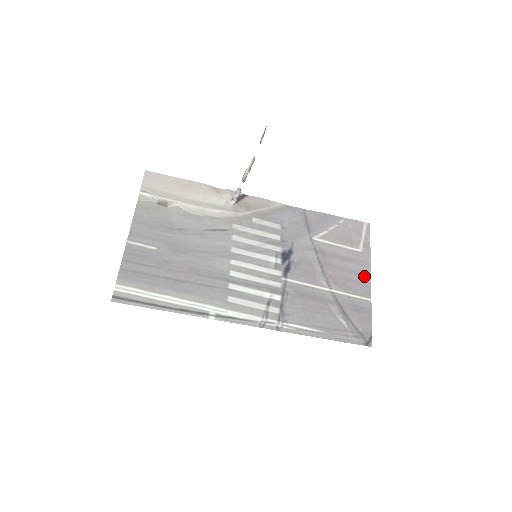
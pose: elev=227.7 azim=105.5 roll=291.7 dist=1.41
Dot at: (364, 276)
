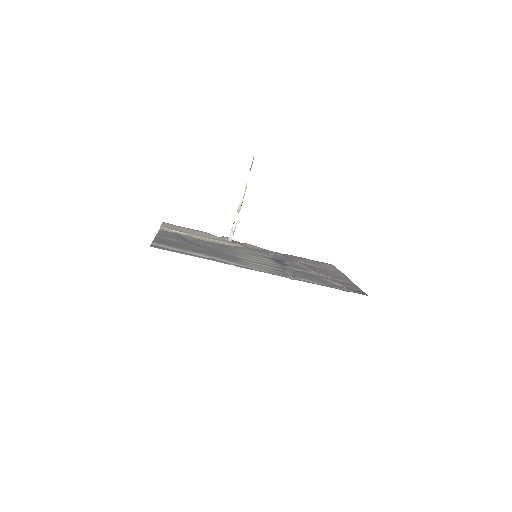
Dot at: (342, 276)
